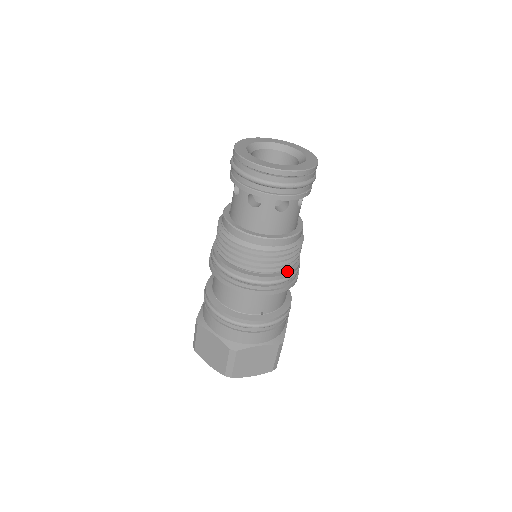
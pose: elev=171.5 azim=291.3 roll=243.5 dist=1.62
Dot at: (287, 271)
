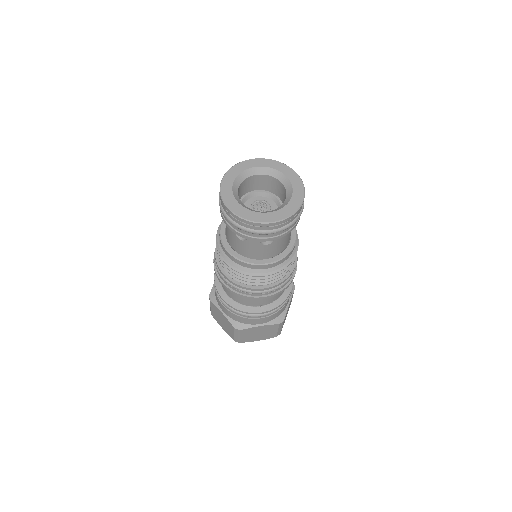
Dot at: (280, 280)
